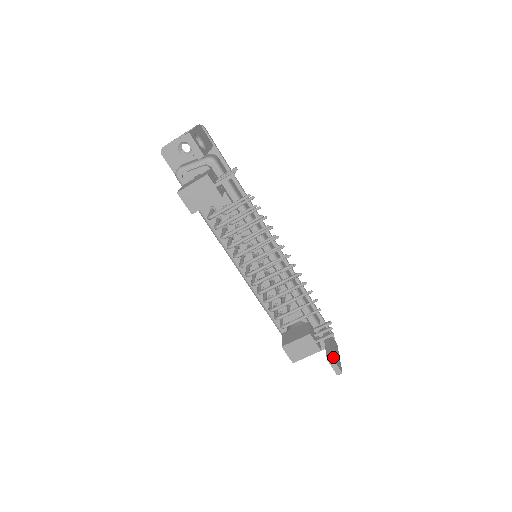
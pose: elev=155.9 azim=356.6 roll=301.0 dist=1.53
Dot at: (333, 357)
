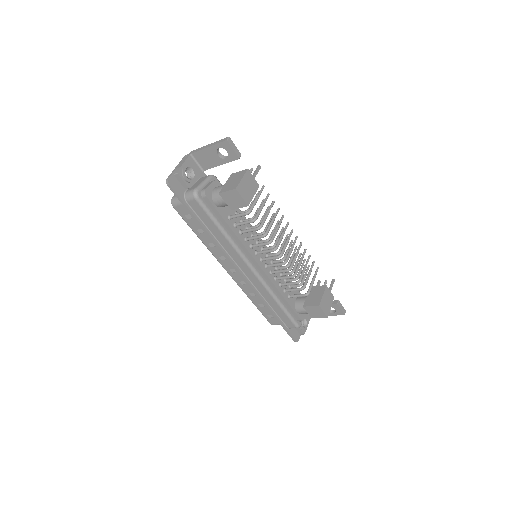
Dot at: (337, 302)
